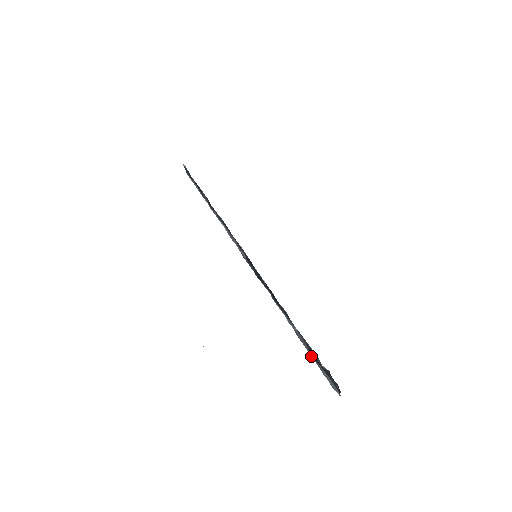
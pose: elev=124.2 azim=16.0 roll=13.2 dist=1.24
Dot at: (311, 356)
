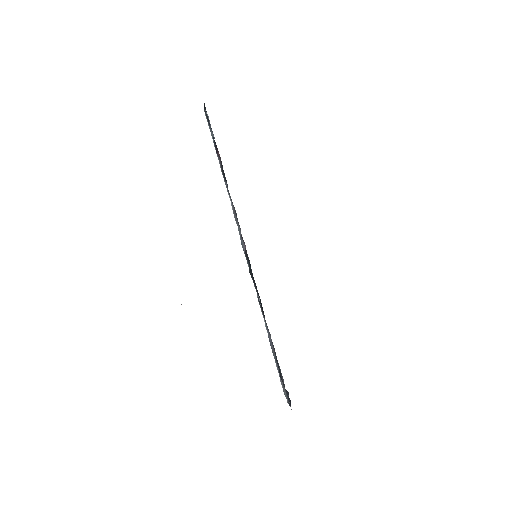
Dot at: occluded
